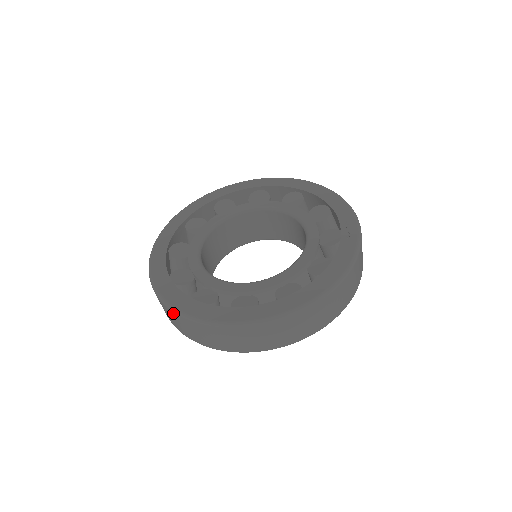
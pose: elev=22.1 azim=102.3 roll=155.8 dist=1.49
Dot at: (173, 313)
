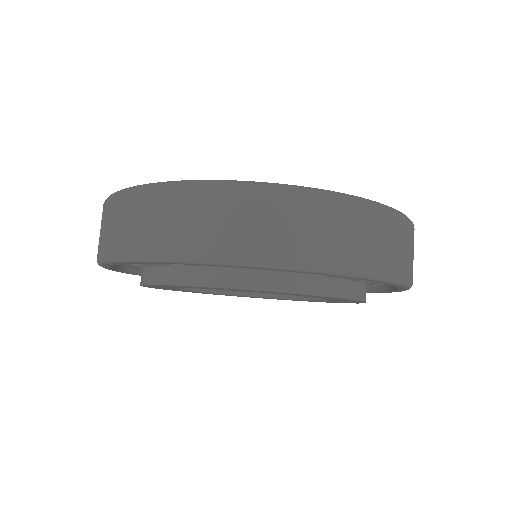
Dot at: (166, 191)
